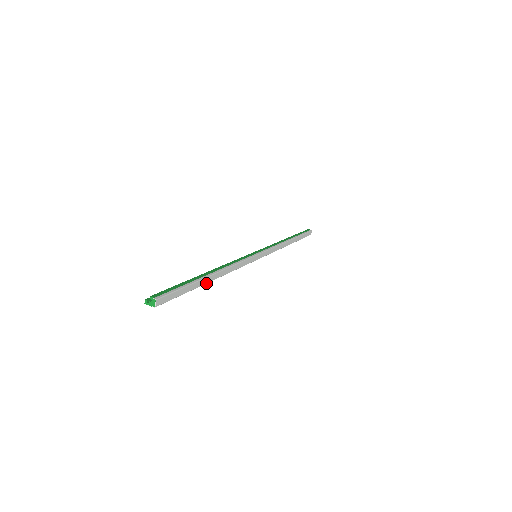
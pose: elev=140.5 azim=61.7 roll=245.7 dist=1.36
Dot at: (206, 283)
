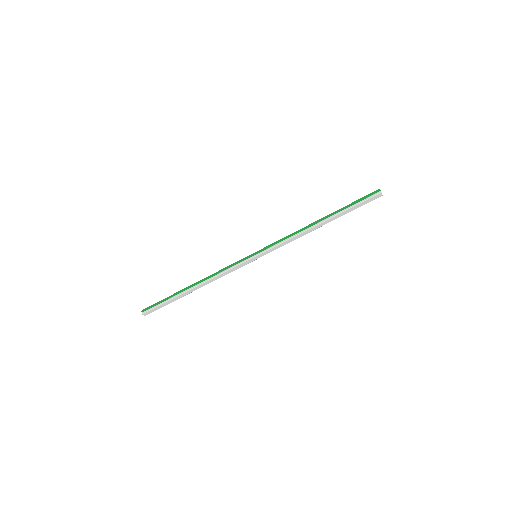
Dot at: occluded
